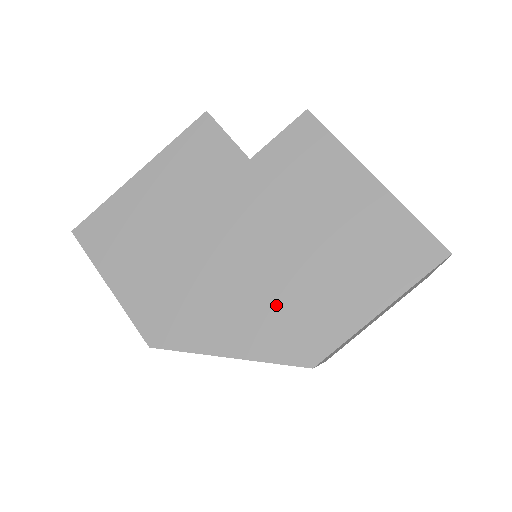
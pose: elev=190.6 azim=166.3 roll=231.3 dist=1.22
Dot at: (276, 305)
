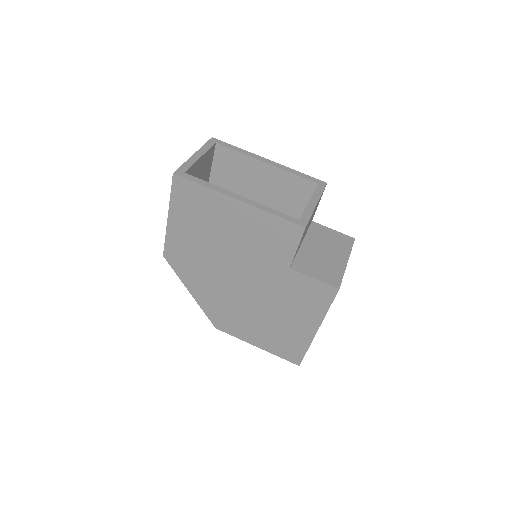
Dot at: (228, 307)
